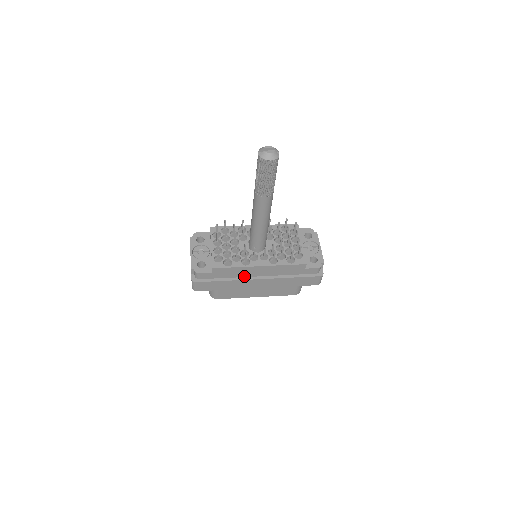
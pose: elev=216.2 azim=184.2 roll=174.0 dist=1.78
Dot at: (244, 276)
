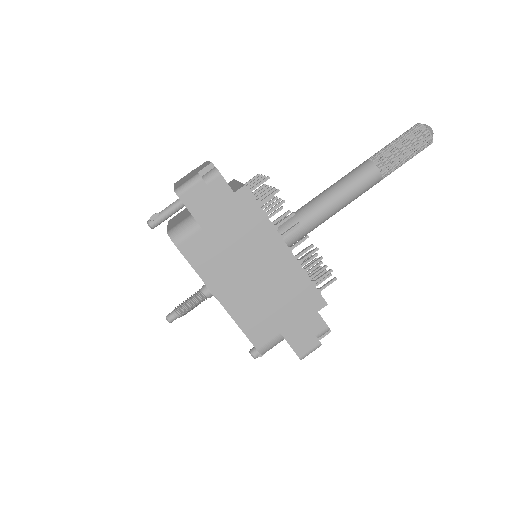
Dot at: (252, 244)
